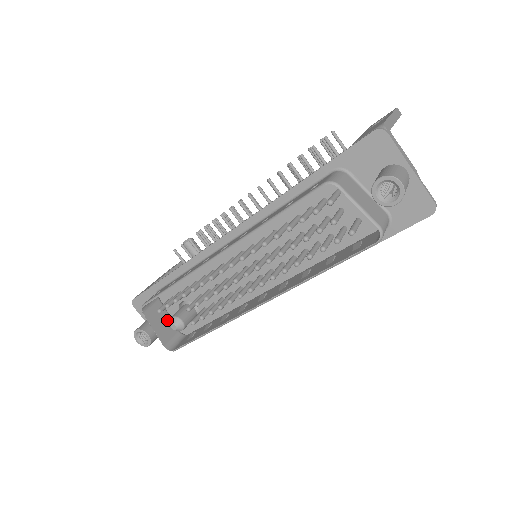
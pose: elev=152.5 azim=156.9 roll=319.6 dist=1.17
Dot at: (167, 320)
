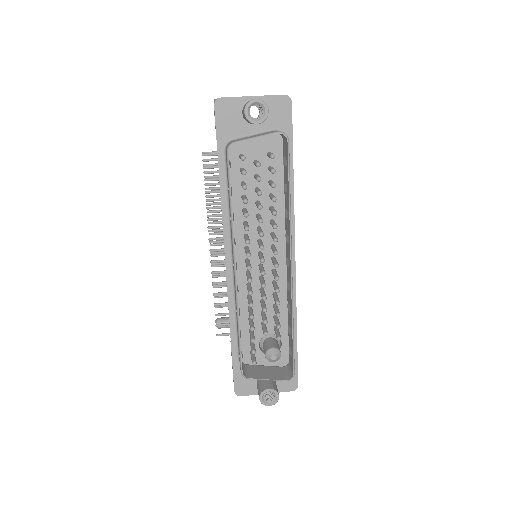
Dot at: (267, 369)
